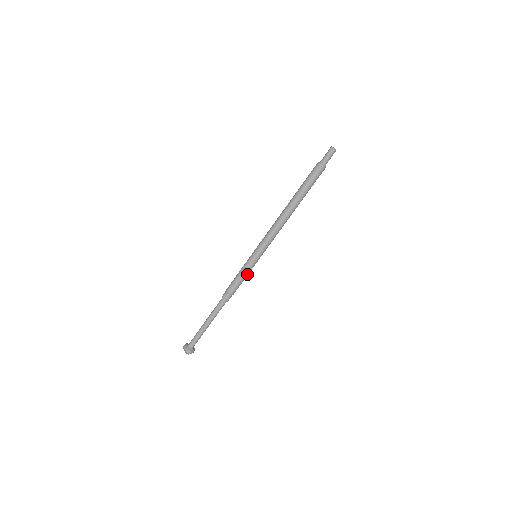
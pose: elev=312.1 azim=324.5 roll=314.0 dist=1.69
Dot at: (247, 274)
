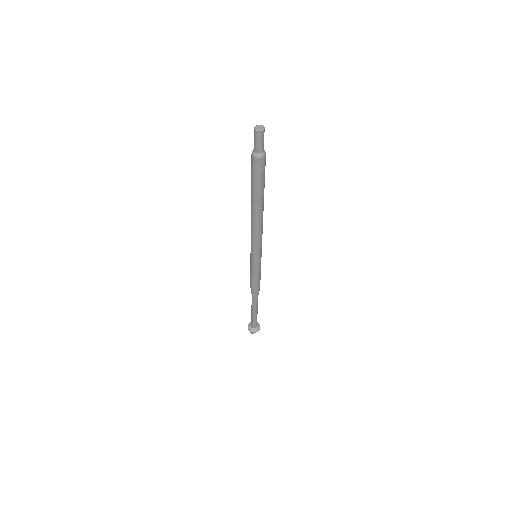
Dot at: (256, 274)
